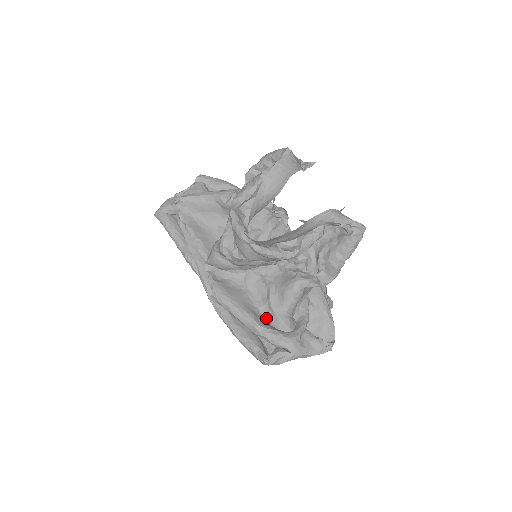
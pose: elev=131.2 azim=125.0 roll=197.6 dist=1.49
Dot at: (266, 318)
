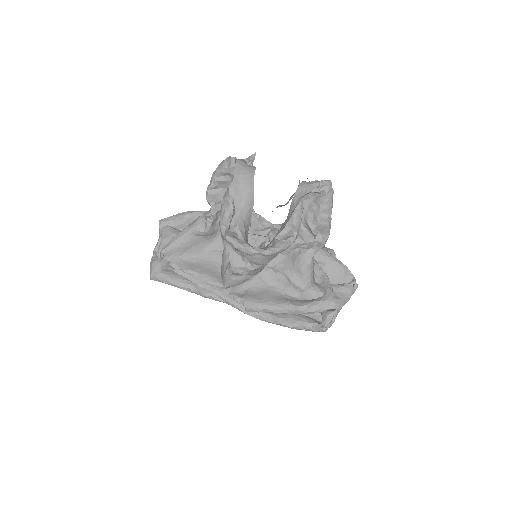
Dot at: (298, 297)
